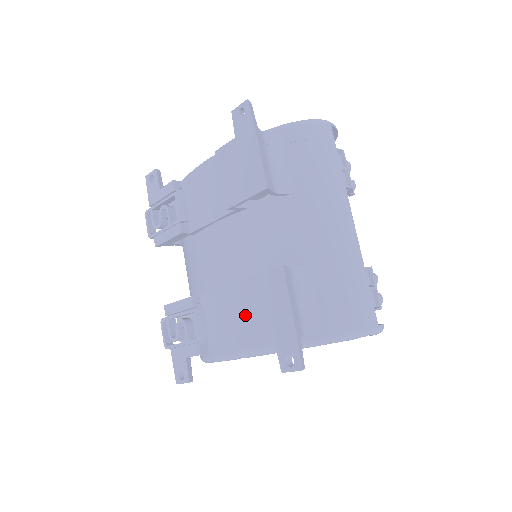
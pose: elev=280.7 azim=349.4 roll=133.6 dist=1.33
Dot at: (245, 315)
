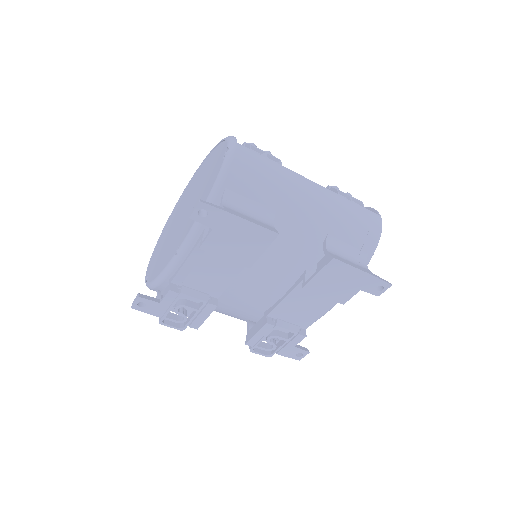
Dot at: (325, 297)
